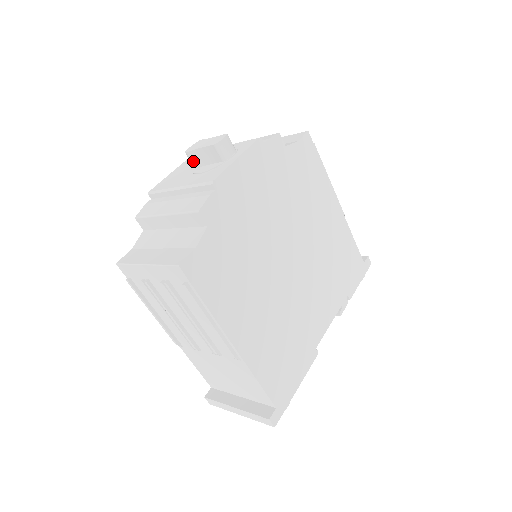
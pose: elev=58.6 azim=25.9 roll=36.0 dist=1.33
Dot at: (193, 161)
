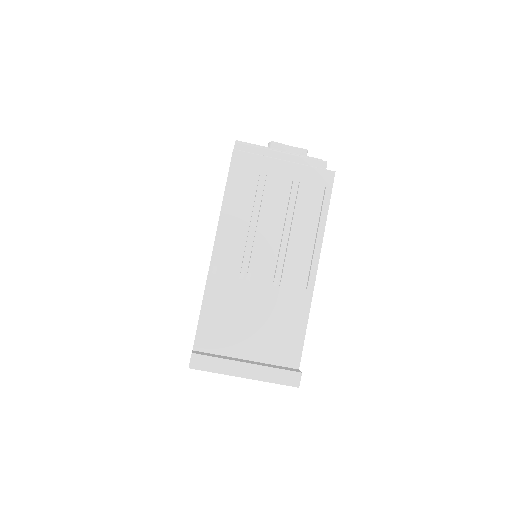
Dot at: occluded
